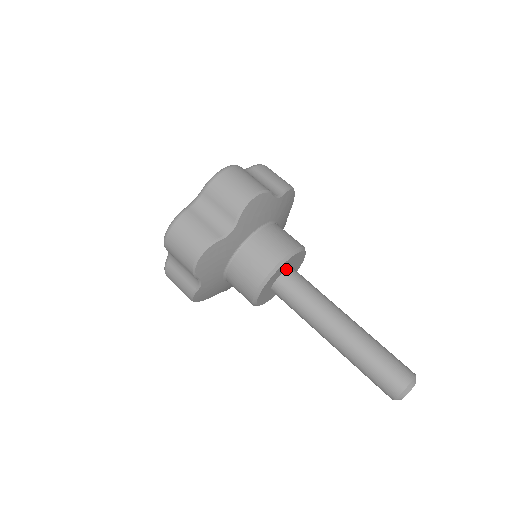
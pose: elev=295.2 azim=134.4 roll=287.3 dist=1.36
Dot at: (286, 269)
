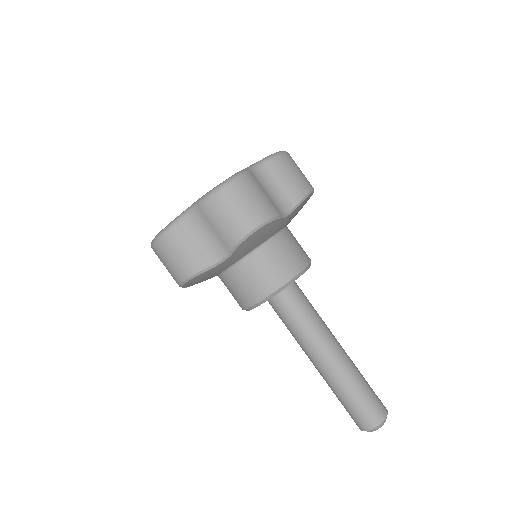
Dot at: occluded
